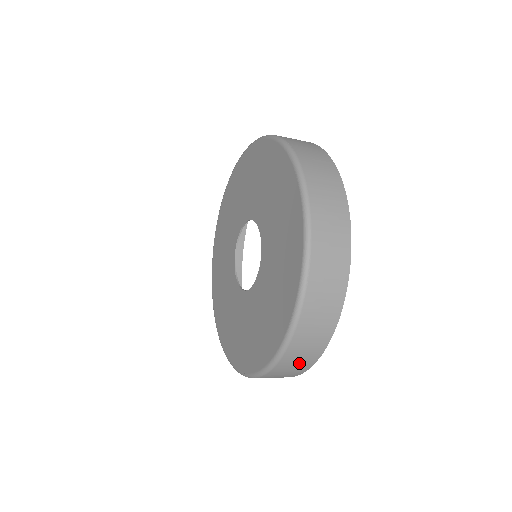
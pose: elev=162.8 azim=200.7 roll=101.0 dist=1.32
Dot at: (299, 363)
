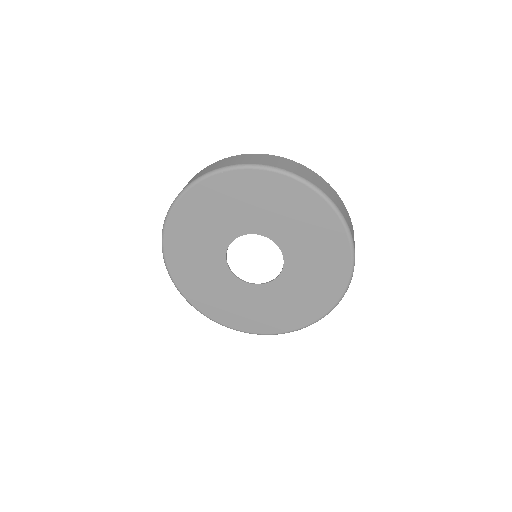
Dot at: occluded
